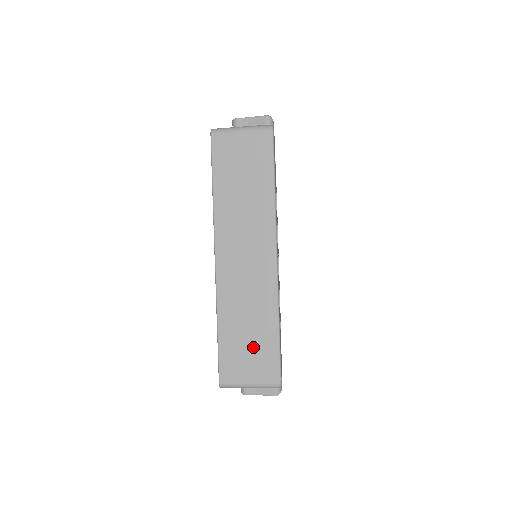
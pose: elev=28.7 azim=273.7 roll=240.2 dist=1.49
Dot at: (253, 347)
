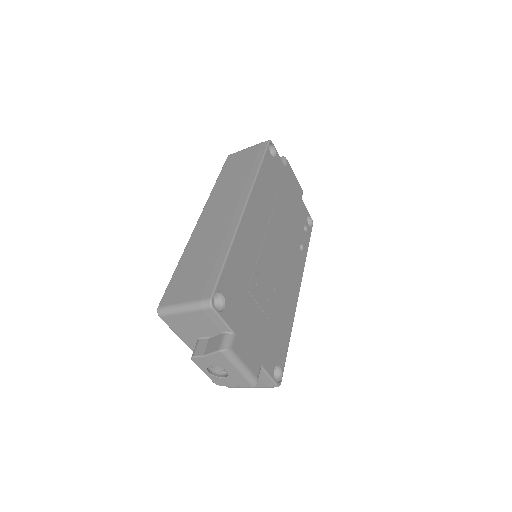
Dot at: (199, 272)
